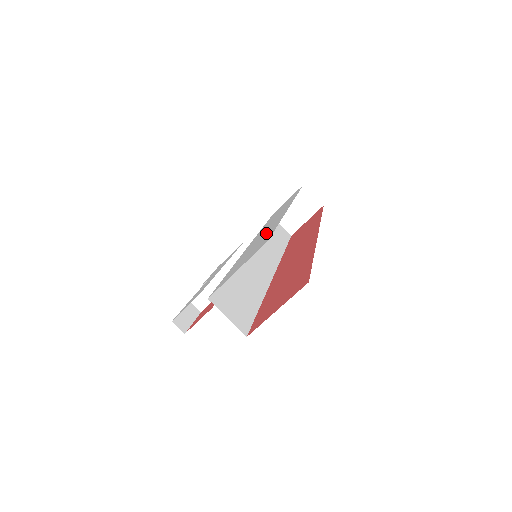
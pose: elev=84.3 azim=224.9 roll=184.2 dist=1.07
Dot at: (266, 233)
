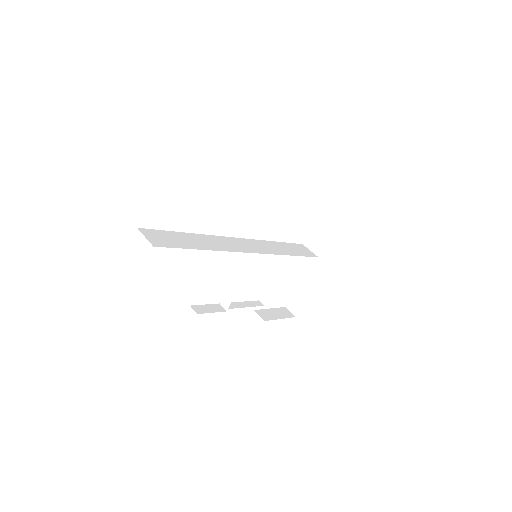
Dot at: occluded
